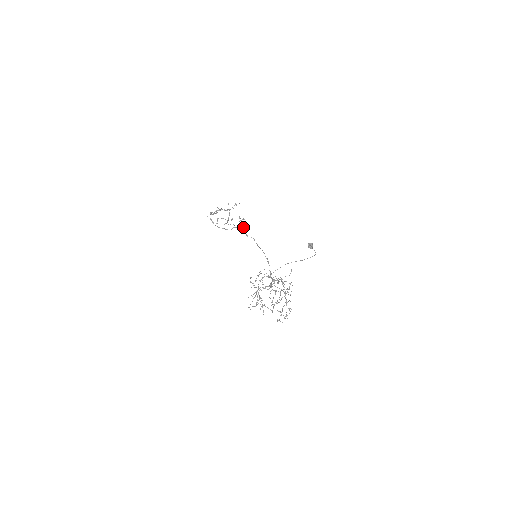
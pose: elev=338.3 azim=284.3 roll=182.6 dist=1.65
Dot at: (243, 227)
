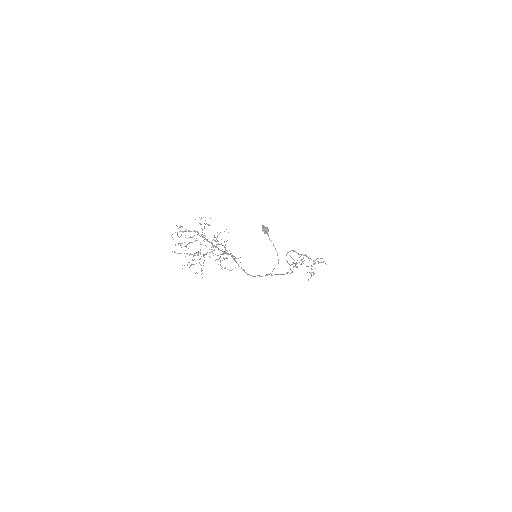
Dot at: occluded
